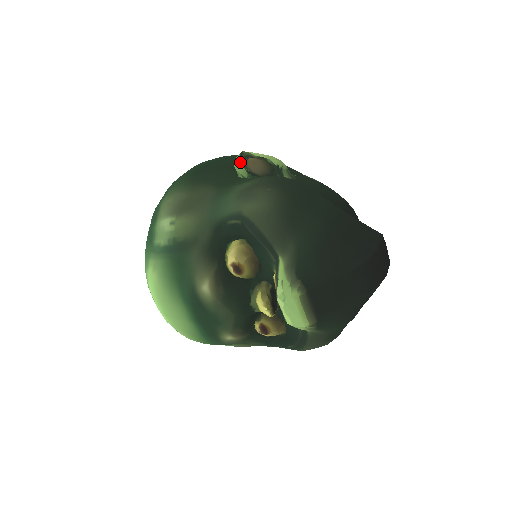
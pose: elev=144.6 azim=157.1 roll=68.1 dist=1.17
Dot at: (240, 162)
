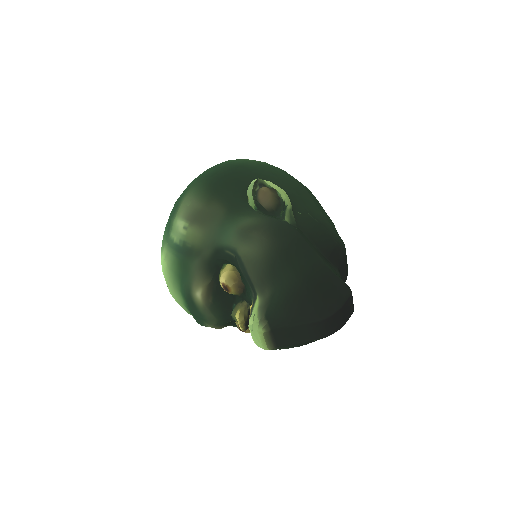
Dot at: (252, 192)
